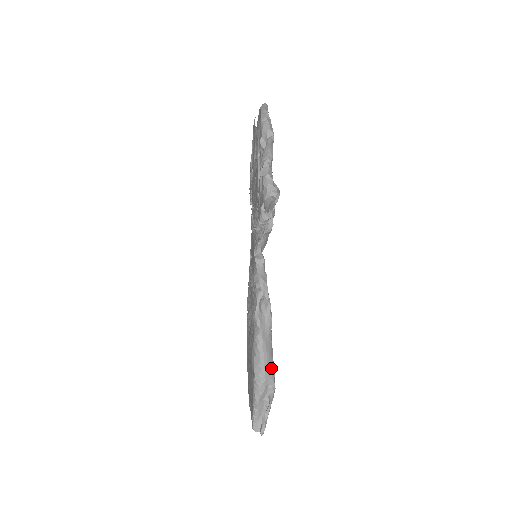
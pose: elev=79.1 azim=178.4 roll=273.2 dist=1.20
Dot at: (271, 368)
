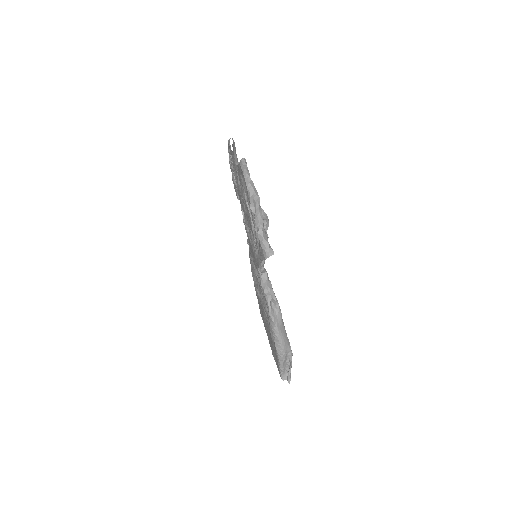
Dot at: (287, 343)
